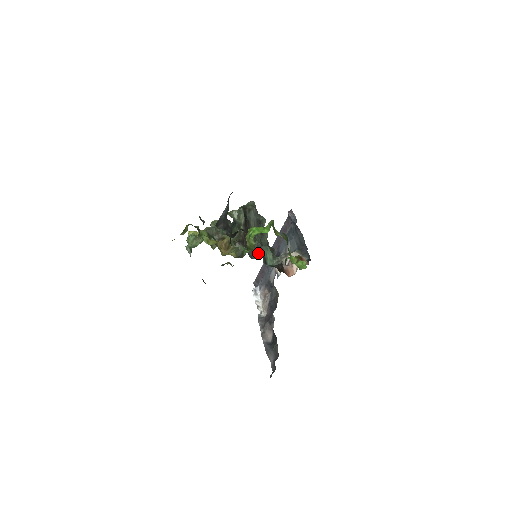
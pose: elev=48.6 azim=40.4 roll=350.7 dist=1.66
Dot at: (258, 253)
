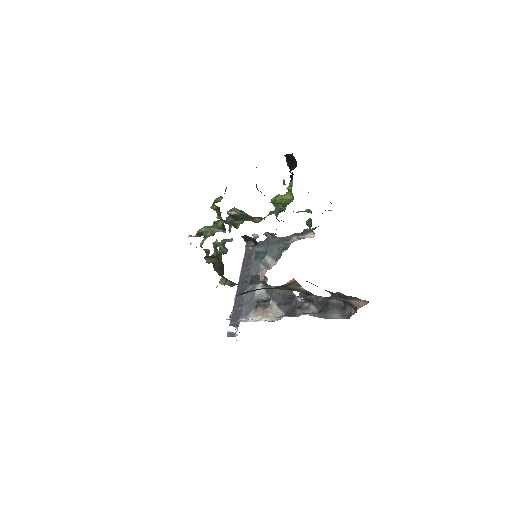
Dot at: (271, 235)
